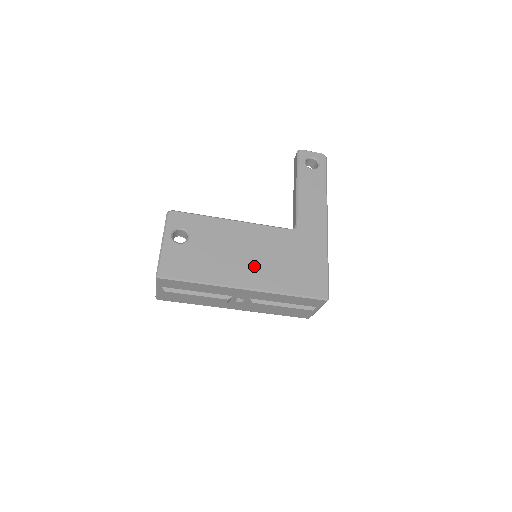
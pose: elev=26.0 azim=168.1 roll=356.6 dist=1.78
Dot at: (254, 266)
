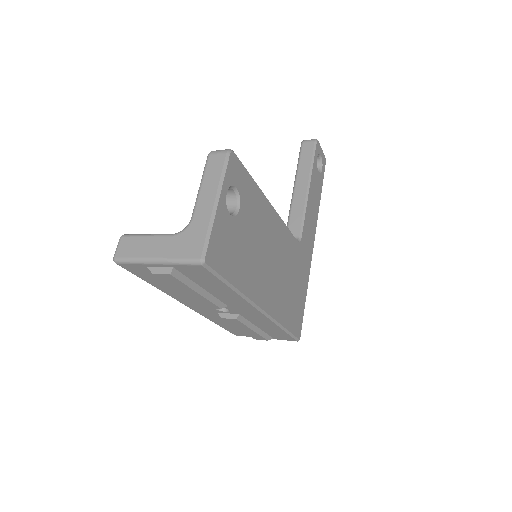
Dot at: (273, 281)
